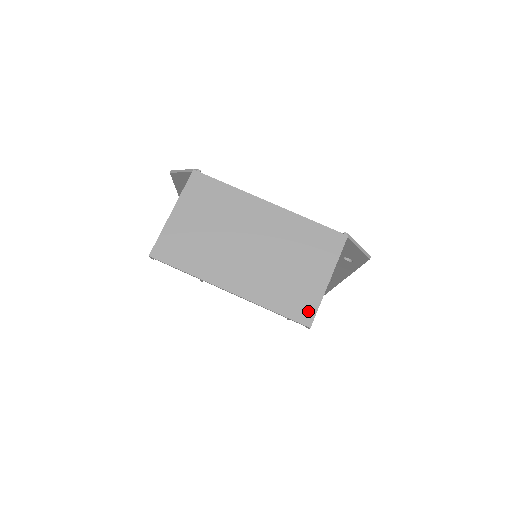
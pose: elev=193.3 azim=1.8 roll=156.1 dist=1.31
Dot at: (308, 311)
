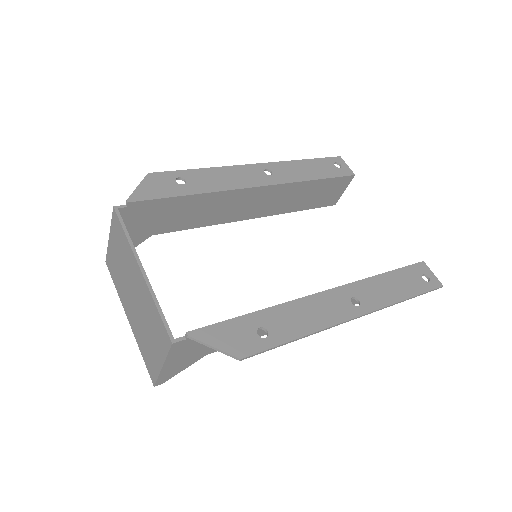
Dot at: (153, 375)
